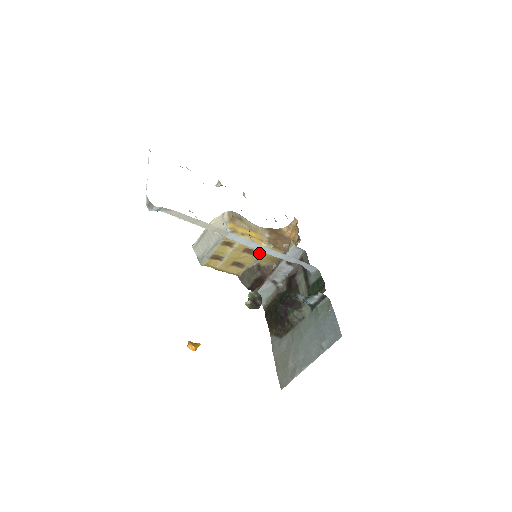
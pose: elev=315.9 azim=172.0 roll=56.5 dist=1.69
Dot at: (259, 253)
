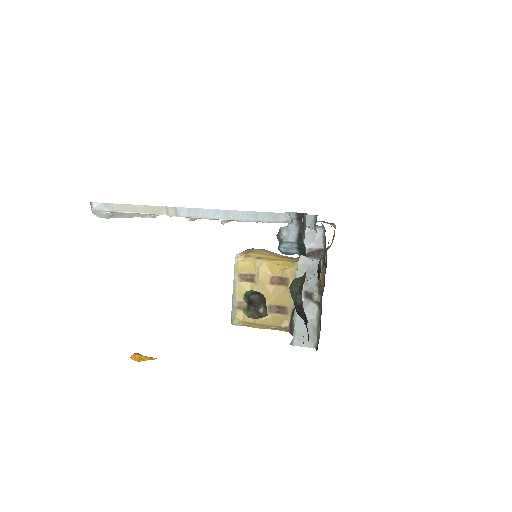
Dot at: (292, 278)
